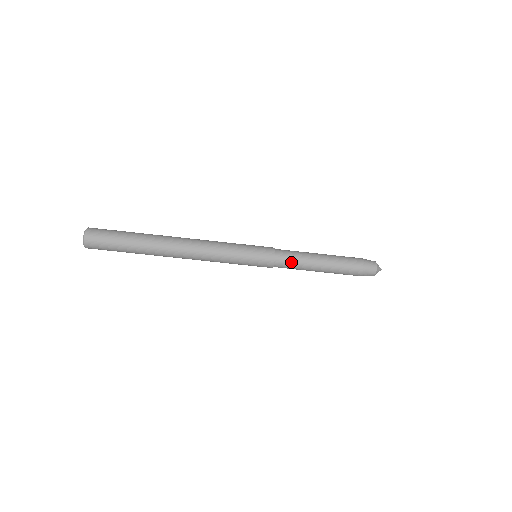
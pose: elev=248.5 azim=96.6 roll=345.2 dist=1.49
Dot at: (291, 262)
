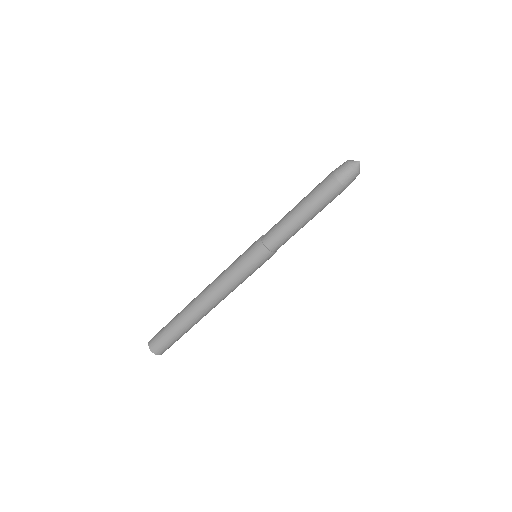
Dot at: (277, 233)
